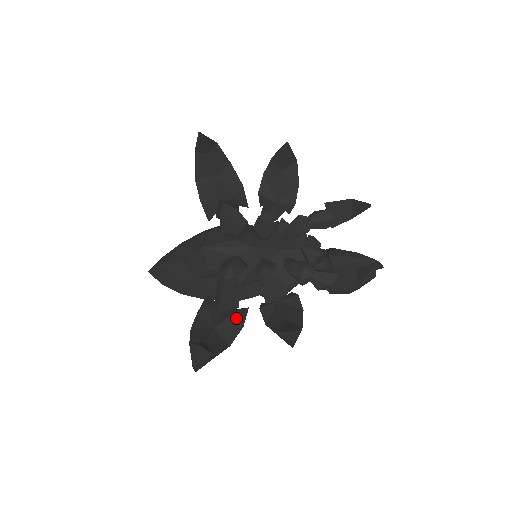
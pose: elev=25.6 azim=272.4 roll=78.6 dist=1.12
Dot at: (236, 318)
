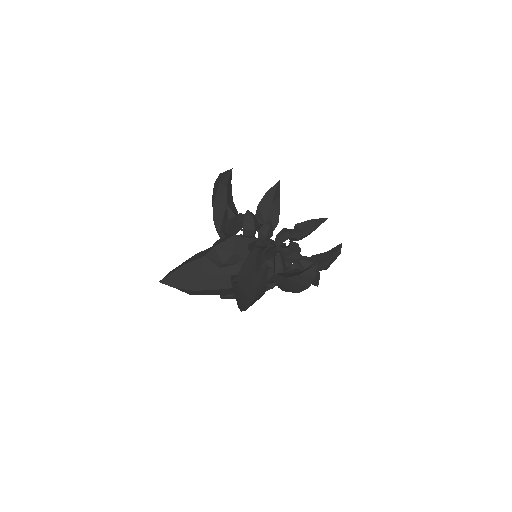
Dot at: occluded
